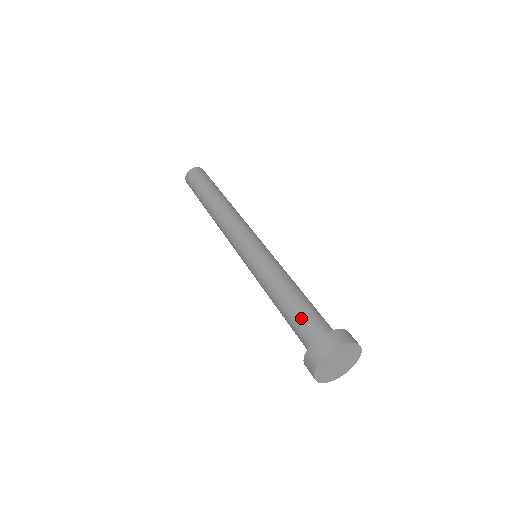
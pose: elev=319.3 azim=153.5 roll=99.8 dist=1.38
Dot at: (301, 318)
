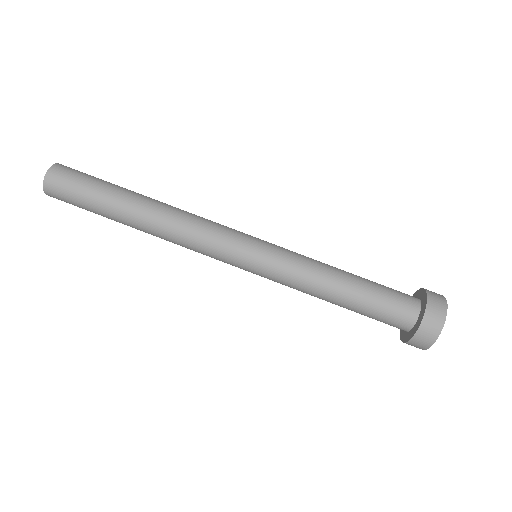
Dot at: (373, 317)
